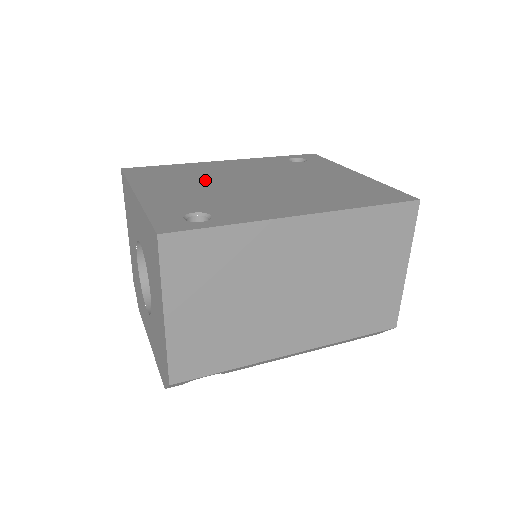
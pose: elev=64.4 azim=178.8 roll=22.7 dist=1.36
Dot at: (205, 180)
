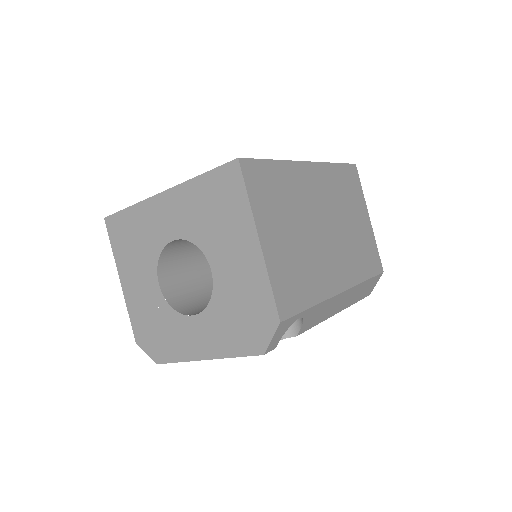
Dot at: occluded
